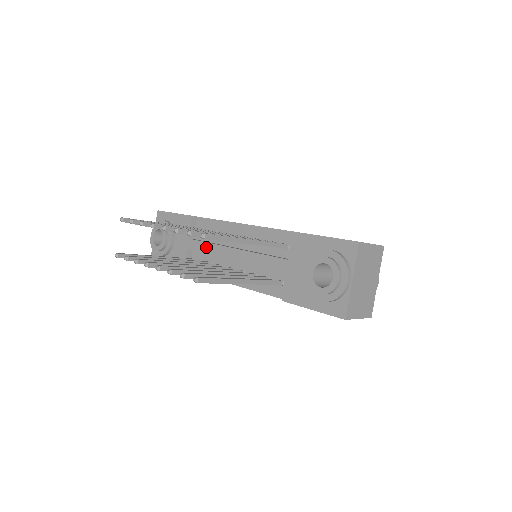
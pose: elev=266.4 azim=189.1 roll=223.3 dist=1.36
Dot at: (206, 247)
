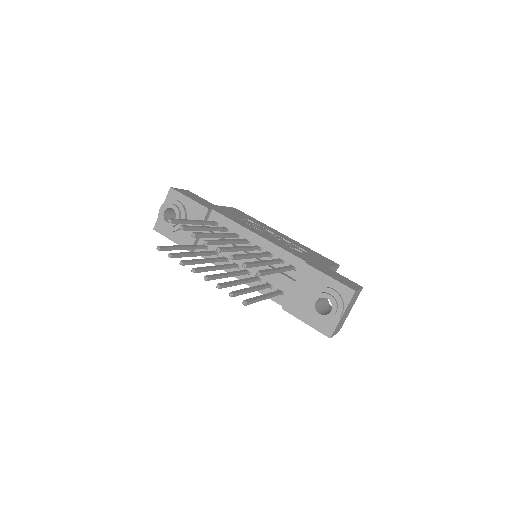
Dot at: occluded
